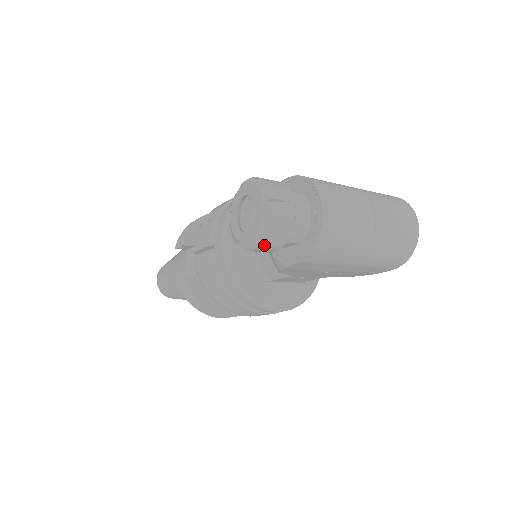
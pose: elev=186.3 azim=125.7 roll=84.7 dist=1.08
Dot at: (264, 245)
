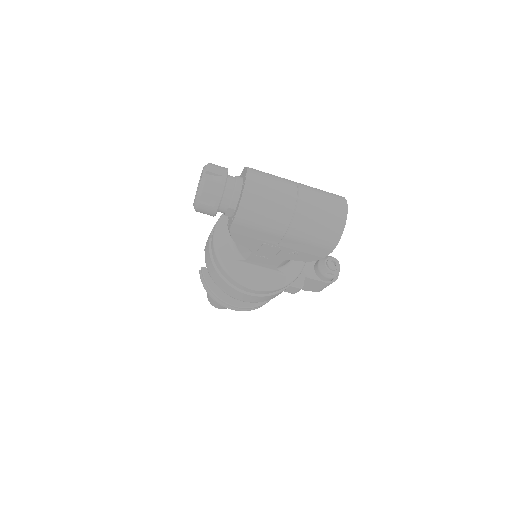
Dot at: (202, 204)
